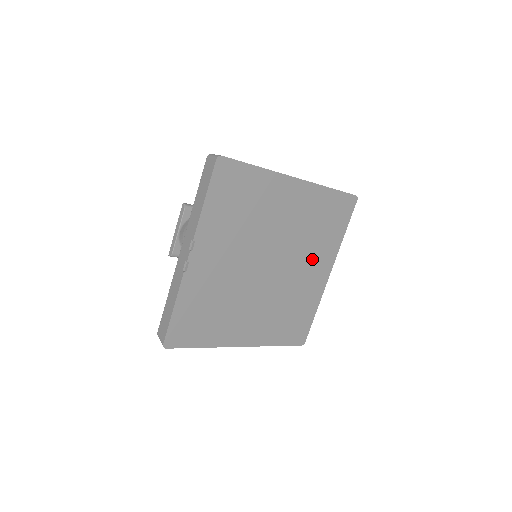
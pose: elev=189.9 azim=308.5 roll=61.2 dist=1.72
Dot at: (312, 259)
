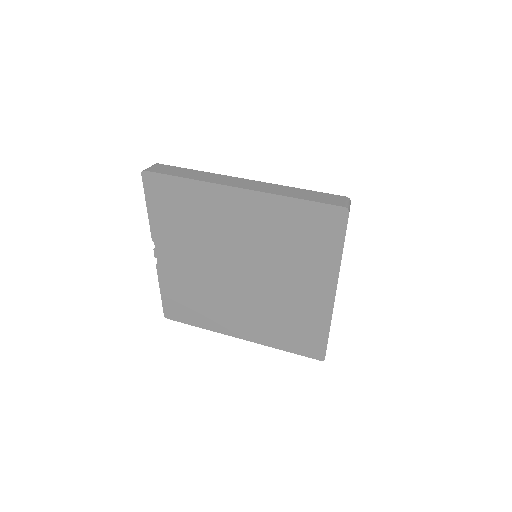
Dot at: (298, 275)
